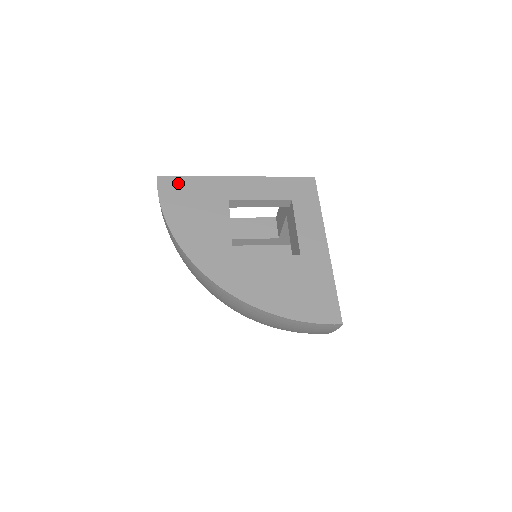
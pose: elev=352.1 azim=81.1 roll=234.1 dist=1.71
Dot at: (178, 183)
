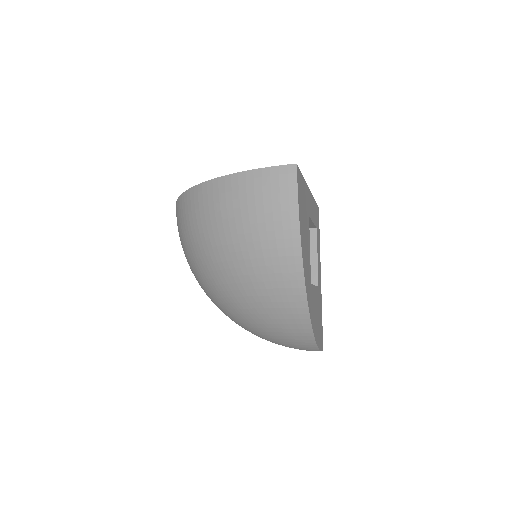
Dot at: occluded
